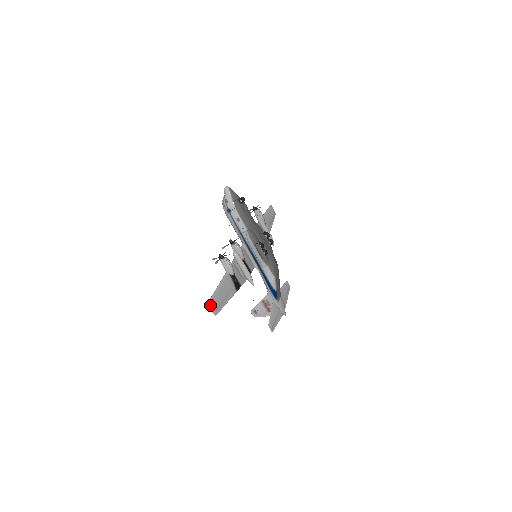
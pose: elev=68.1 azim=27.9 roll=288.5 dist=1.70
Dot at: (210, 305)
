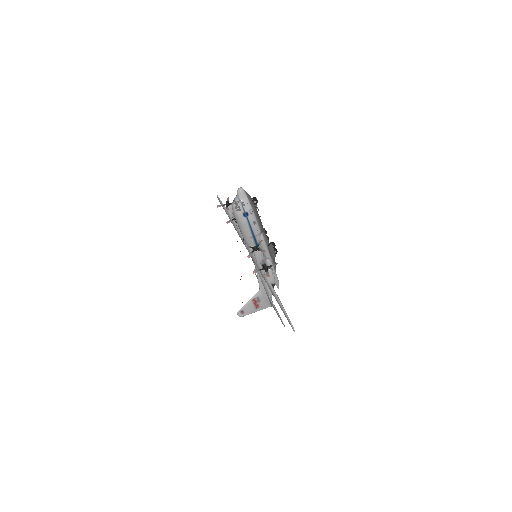
Dot at: (291, 323)
